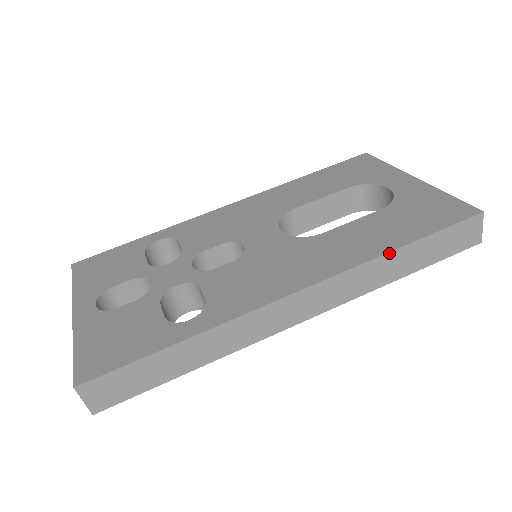
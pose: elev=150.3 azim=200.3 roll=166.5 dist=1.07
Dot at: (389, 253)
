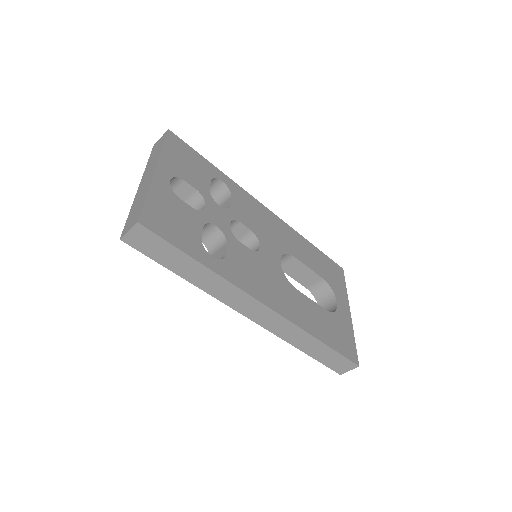
Dot at: (313, 337)
